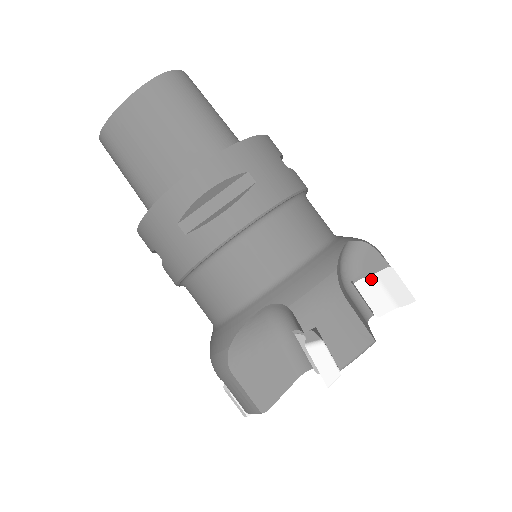
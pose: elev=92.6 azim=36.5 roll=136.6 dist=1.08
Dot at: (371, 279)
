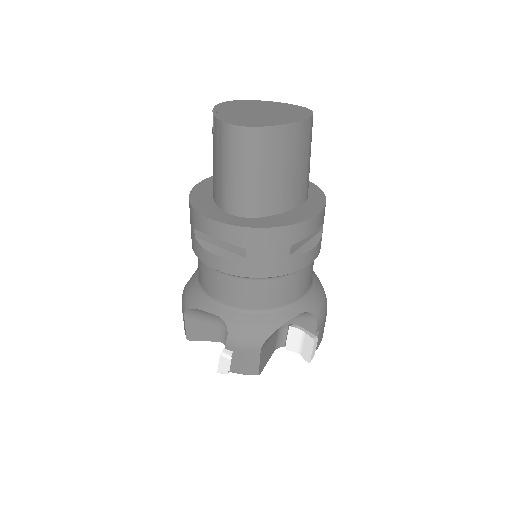
Dot at: occluded
